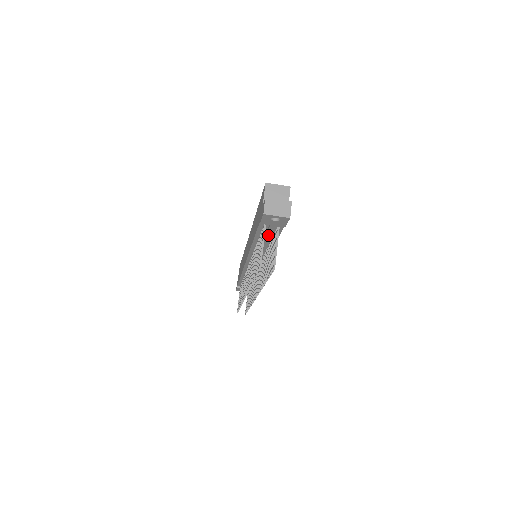
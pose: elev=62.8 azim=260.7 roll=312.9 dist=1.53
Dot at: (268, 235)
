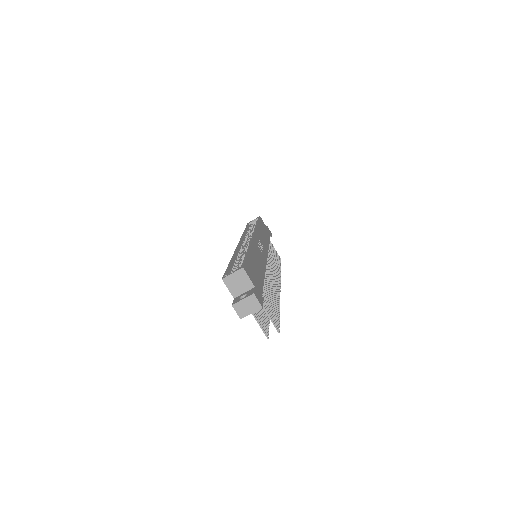
Dot at: occluded
